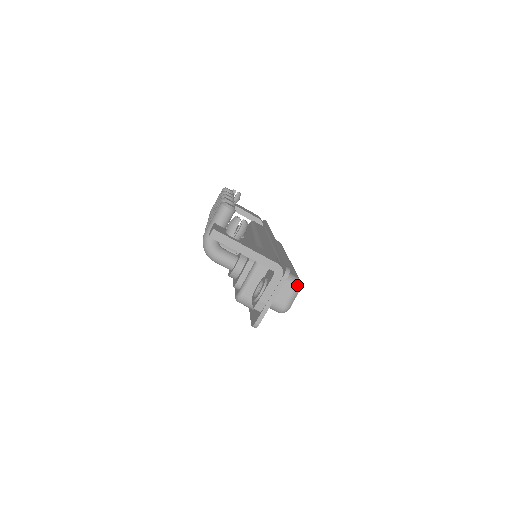
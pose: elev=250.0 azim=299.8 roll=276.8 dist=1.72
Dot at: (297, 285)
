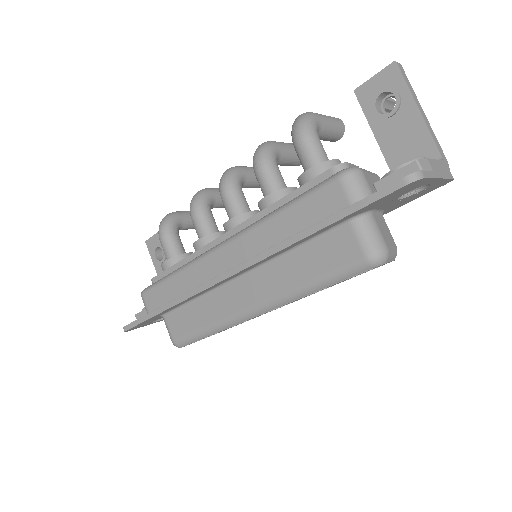
Dot at: occluded
